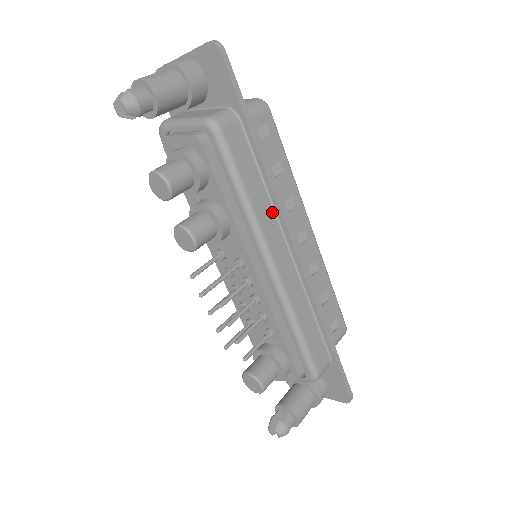
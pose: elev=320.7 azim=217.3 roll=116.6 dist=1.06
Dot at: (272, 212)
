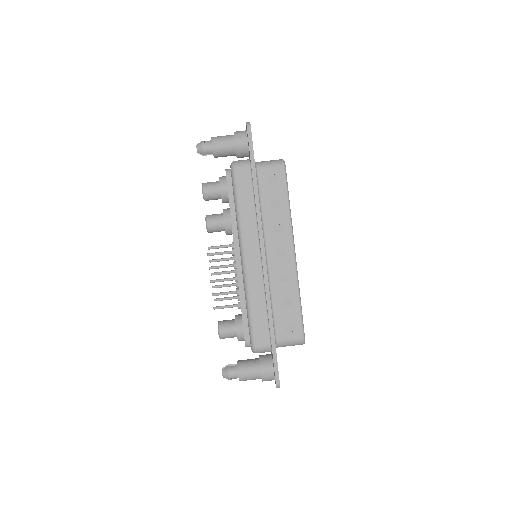
Dot at: (255, 226)
